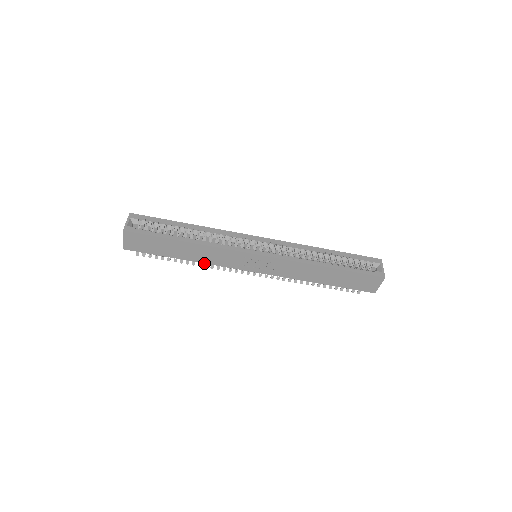
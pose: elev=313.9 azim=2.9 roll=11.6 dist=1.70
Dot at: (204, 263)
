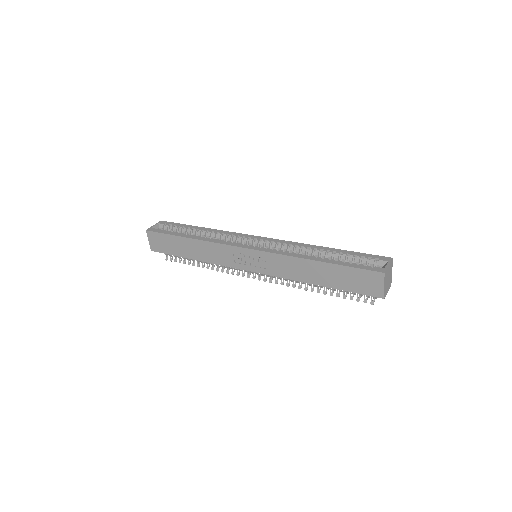
Dot at: (209, 262)
